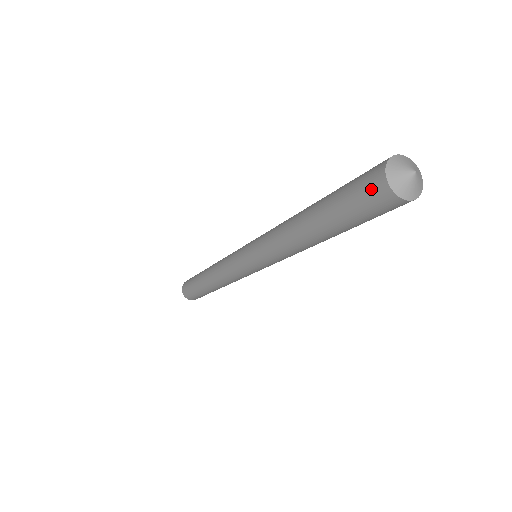
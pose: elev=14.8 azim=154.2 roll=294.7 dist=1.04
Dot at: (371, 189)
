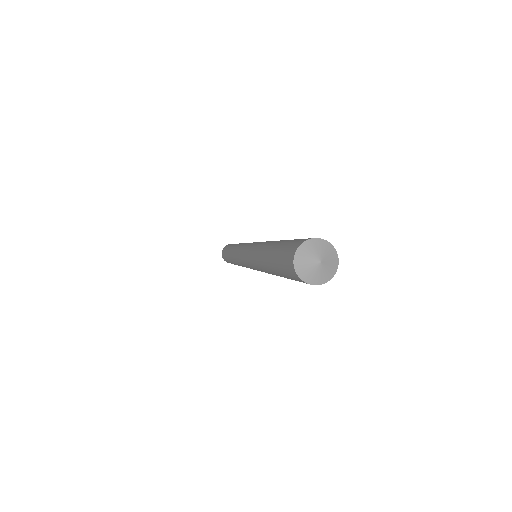
Dot at: (288, 256)
